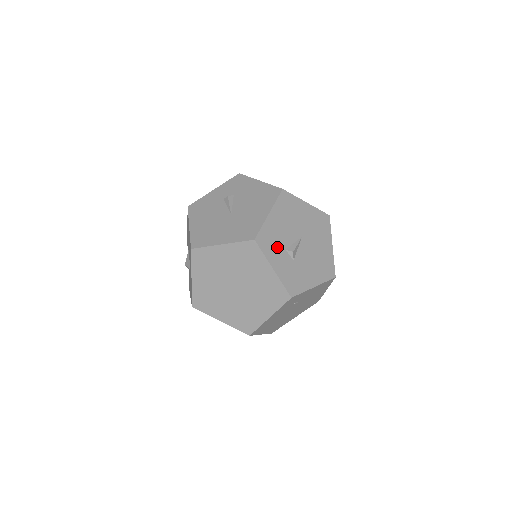
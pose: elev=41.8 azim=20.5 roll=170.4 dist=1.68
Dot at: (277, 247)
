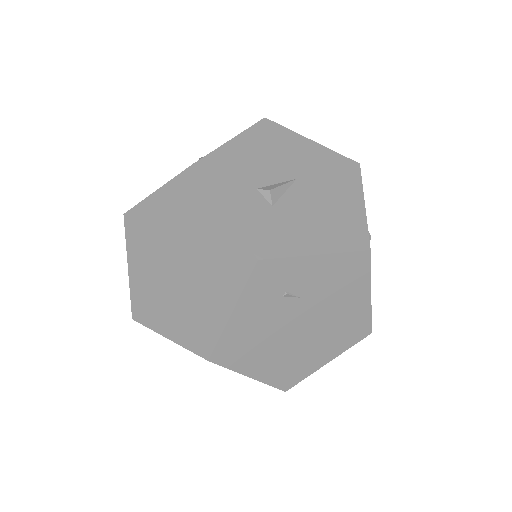
Dot at: (239, 182)
